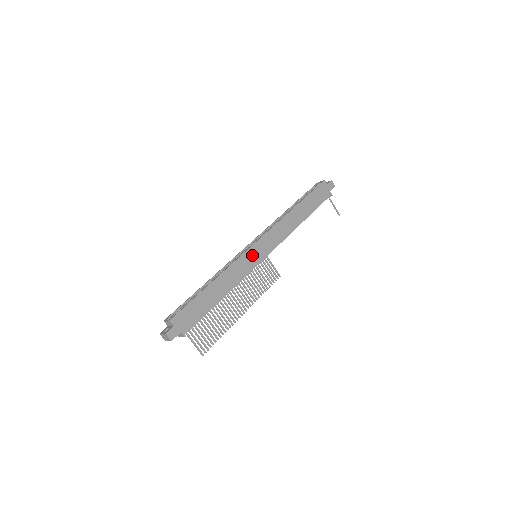
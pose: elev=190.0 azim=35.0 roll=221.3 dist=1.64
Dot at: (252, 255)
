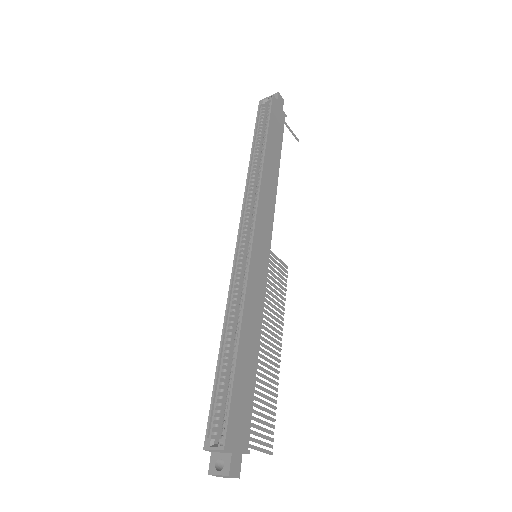
Dot at: (257, 260)
